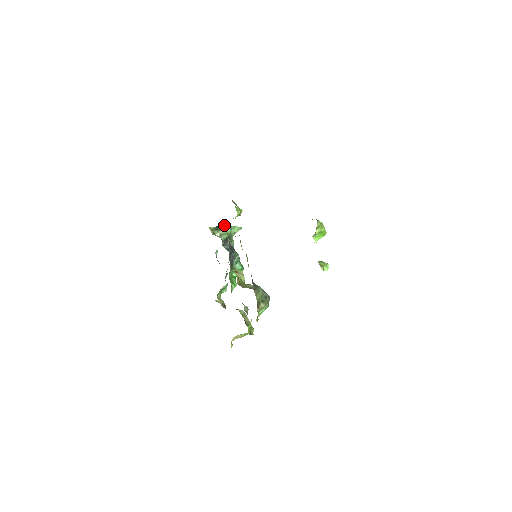
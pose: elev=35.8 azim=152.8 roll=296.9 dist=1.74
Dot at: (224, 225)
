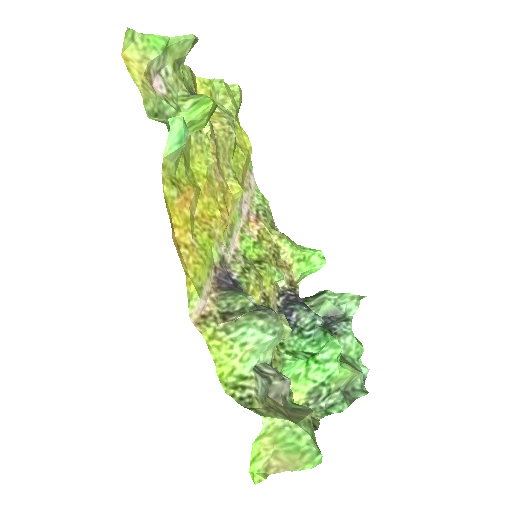
Dot at: (318, 293)
